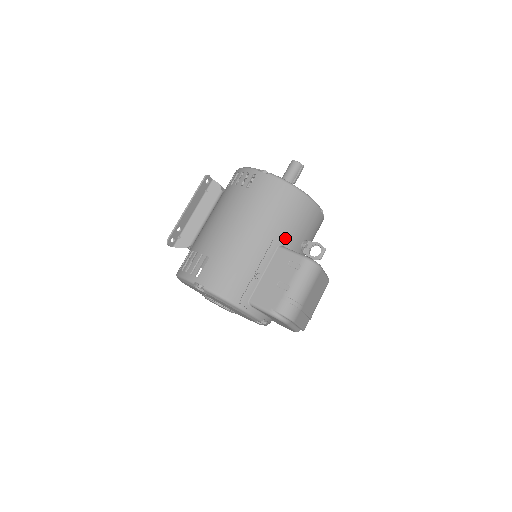
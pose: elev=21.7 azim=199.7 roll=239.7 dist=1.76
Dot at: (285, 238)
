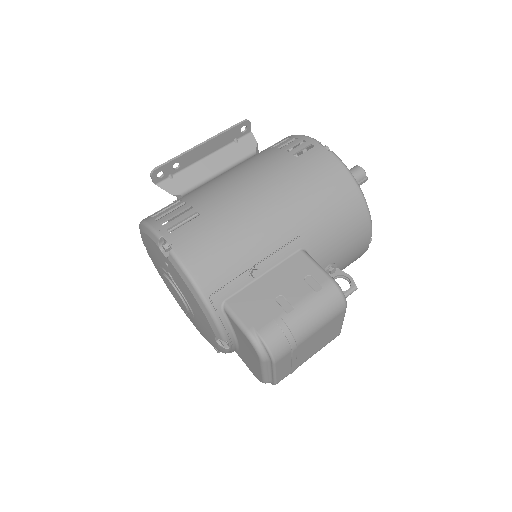
Dot at: (314, 243)
